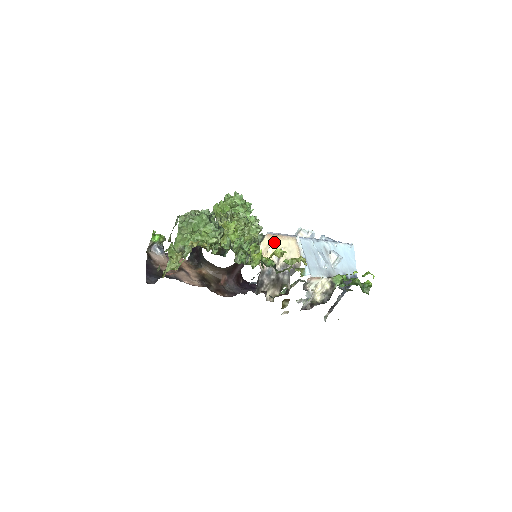
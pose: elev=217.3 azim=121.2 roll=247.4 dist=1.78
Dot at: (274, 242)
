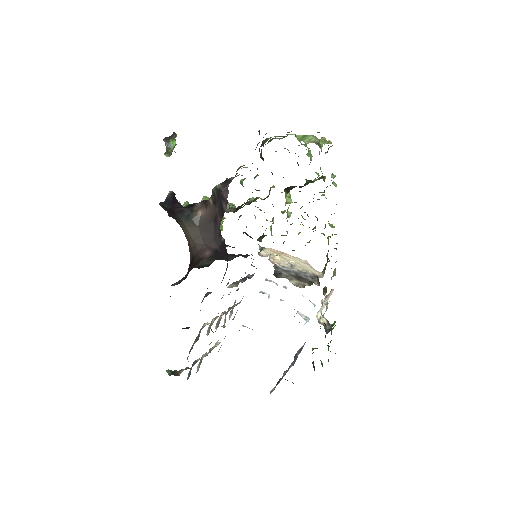
Dot at: (281, 255)
